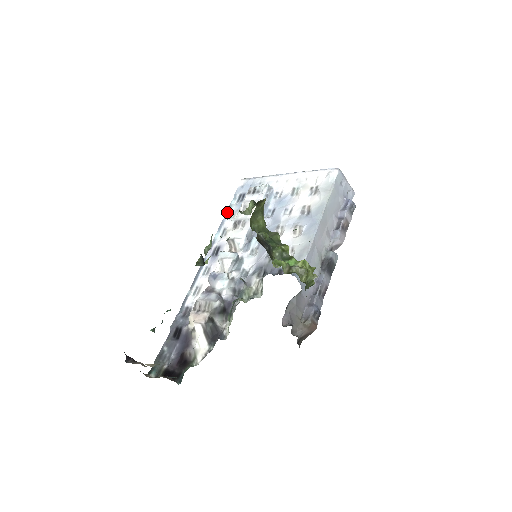
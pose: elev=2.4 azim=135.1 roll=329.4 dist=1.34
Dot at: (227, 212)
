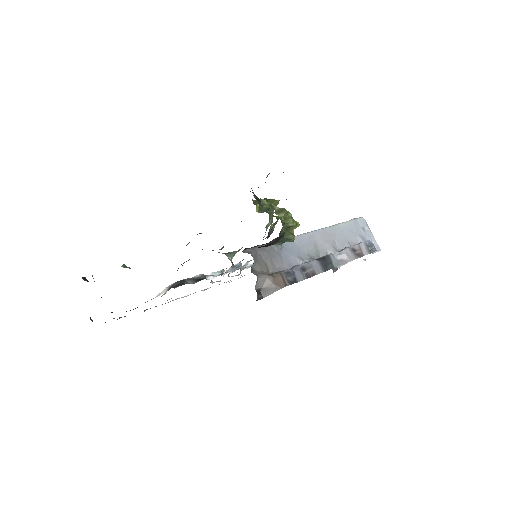
Dot at: occluded
